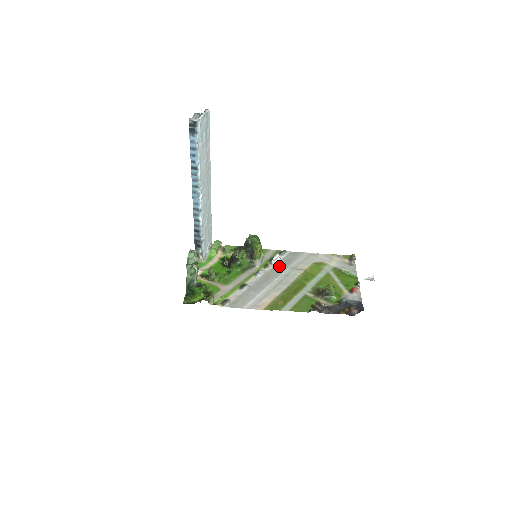
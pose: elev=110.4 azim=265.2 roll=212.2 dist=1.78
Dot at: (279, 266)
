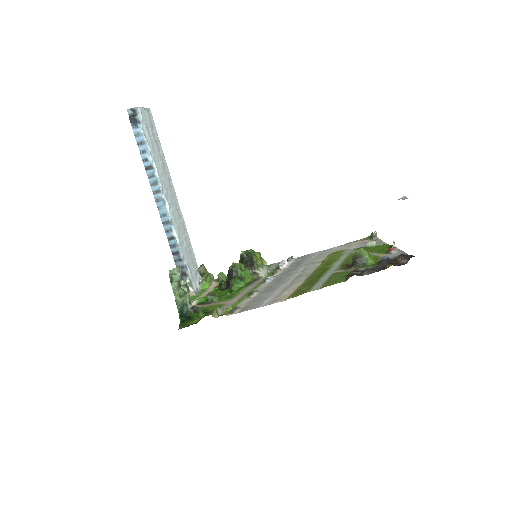
Dot at: (290, 269)
